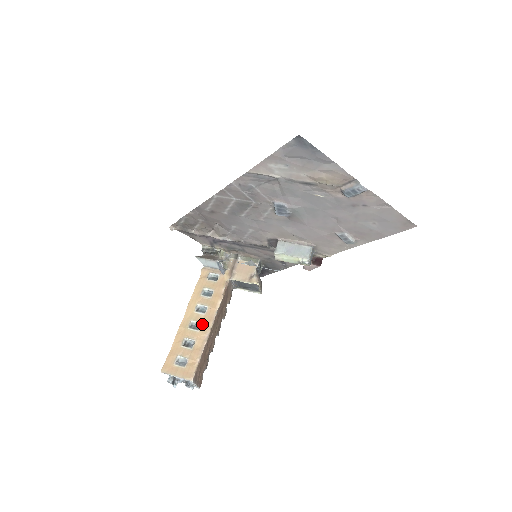
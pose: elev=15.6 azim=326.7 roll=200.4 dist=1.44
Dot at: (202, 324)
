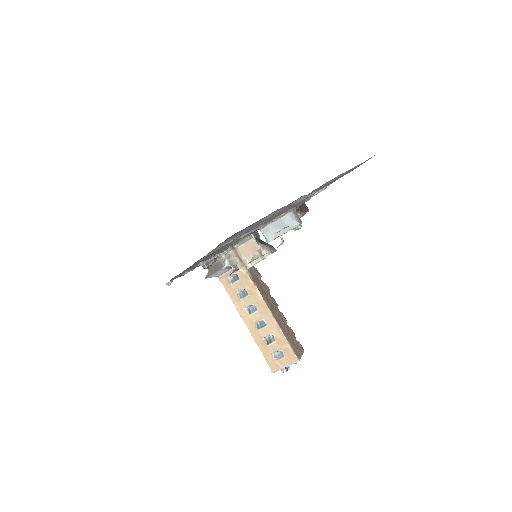
Dot at: (264, 319)
